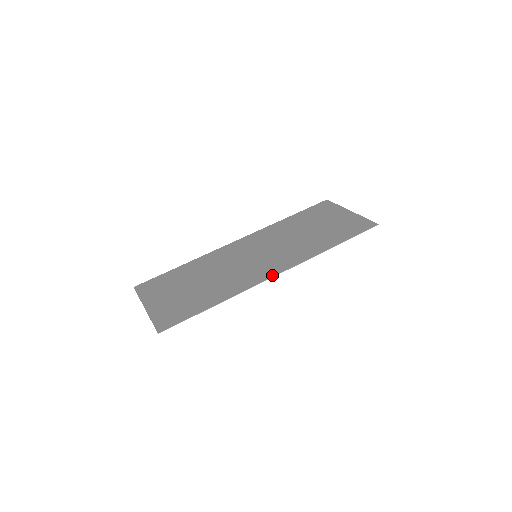
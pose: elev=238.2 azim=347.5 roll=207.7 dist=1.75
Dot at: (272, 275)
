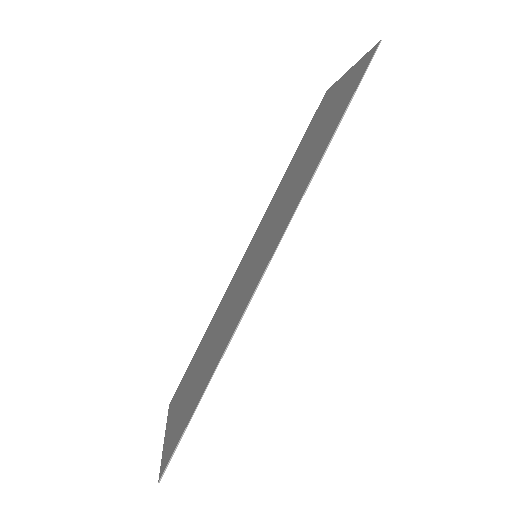
Dot at: (262, 273)
